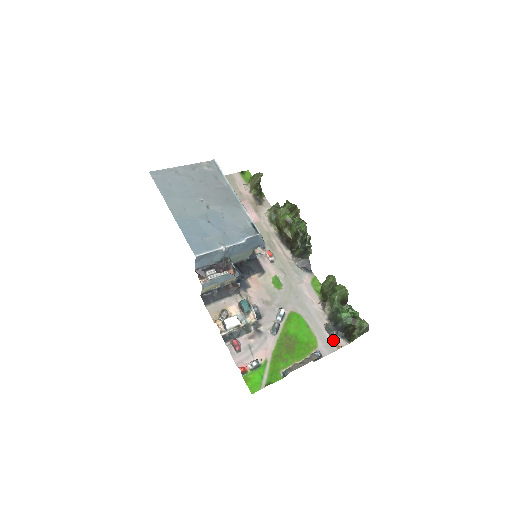
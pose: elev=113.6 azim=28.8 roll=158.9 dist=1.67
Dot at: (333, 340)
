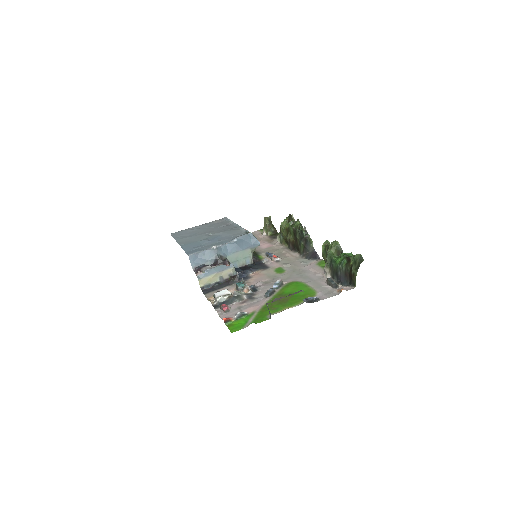
Dot at: (336, 289)
